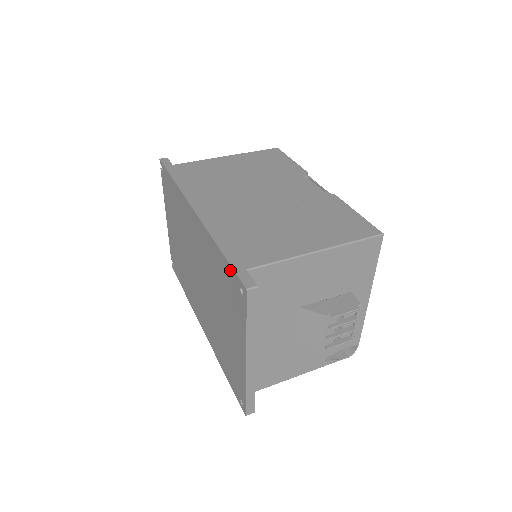
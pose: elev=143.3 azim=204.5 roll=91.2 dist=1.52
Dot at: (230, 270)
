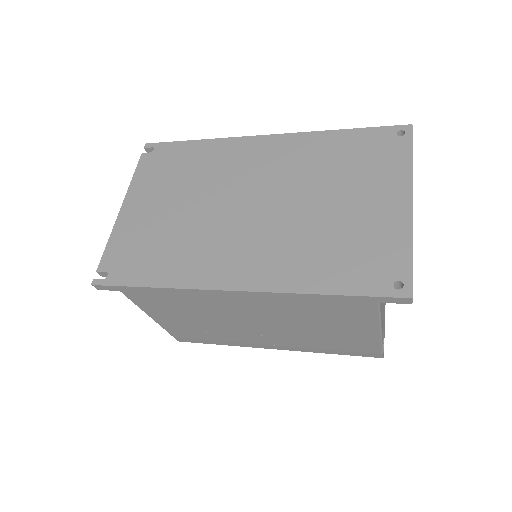
Dot at: (372, 131)
